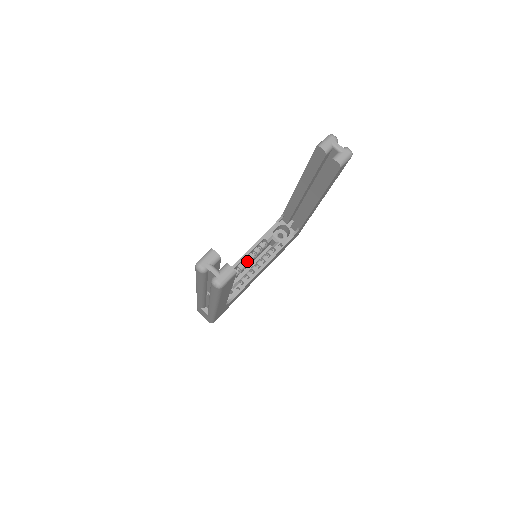
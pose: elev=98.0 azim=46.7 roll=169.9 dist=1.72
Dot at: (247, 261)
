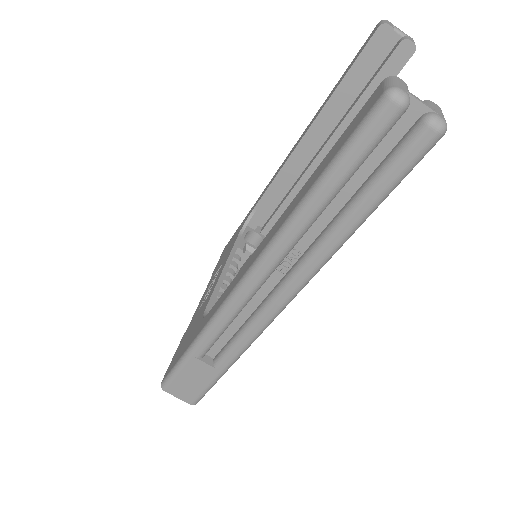
Dot at: (229, 279)
